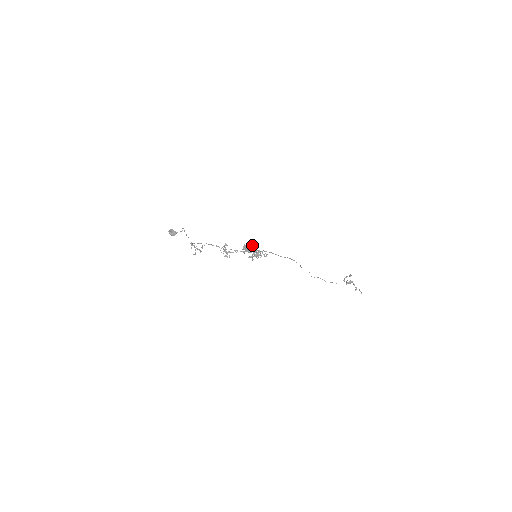
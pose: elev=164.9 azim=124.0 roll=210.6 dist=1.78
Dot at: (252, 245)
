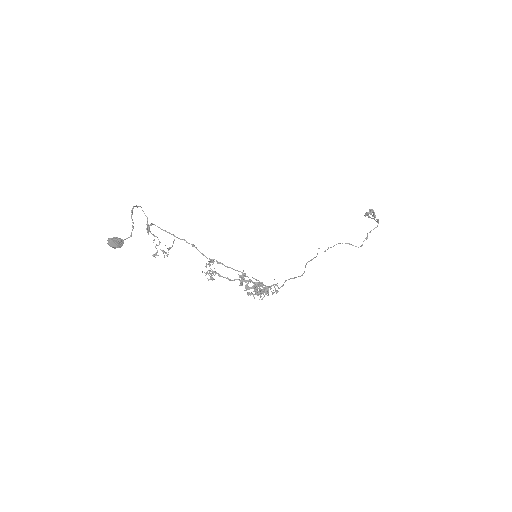
Dot at: (258, 286)
